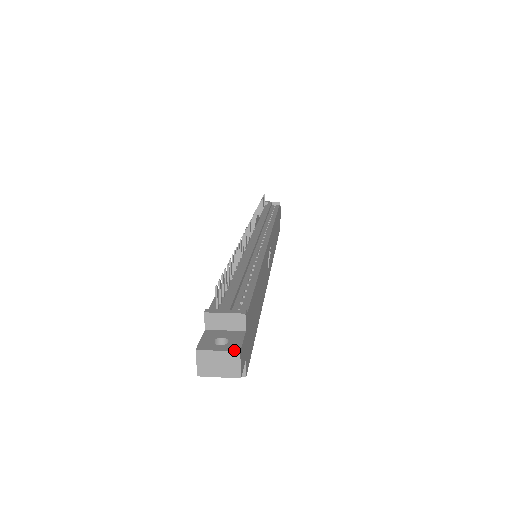
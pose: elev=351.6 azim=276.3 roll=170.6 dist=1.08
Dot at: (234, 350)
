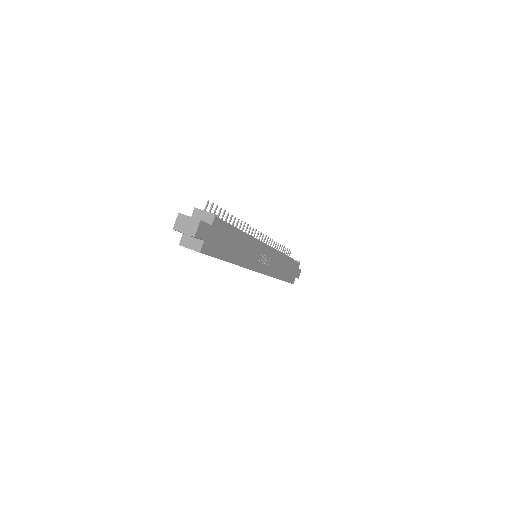
Dot at: (198, 219)
